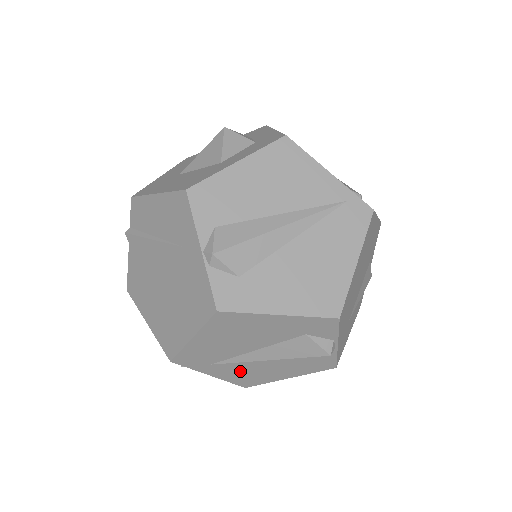
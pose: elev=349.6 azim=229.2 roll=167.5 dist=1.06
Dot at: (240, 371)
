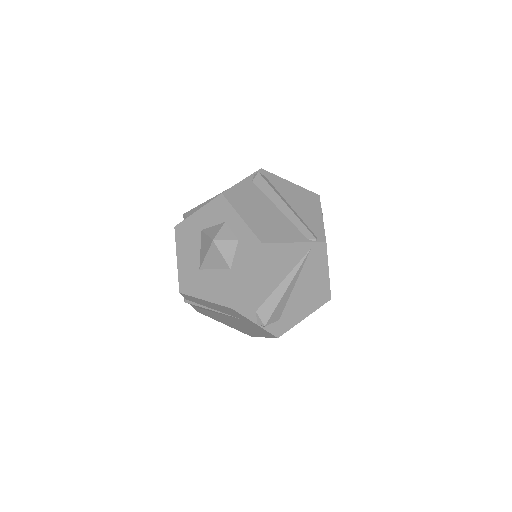
Dot at: occluded
